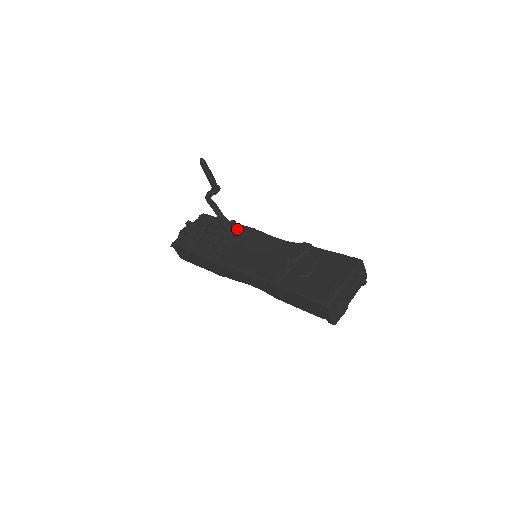
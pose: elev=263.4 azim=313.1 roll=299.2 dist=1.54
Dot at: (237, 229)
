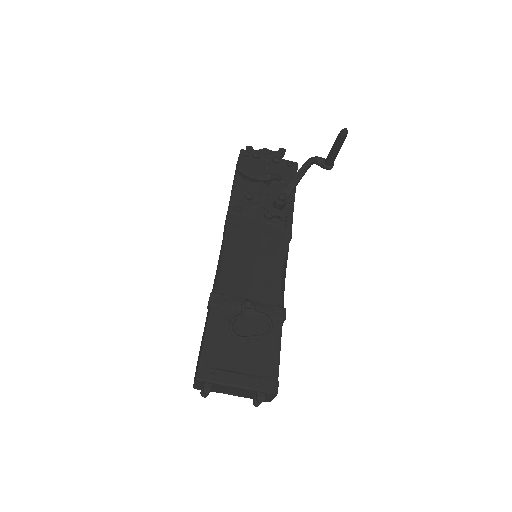
Dot at: (282, 217)
